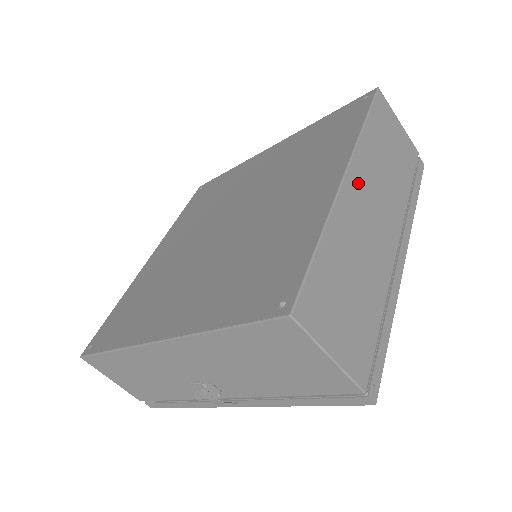
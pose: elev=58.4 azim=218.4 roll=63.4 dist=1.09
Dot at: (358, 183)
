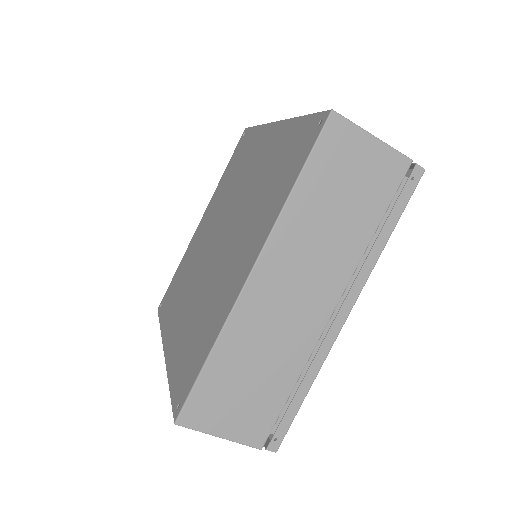
Dot at: (271, 273)
